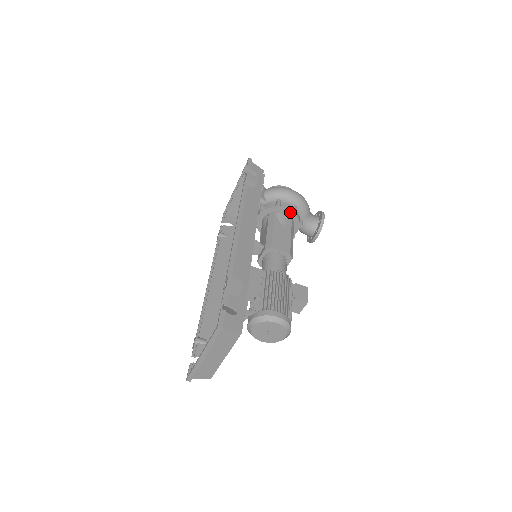
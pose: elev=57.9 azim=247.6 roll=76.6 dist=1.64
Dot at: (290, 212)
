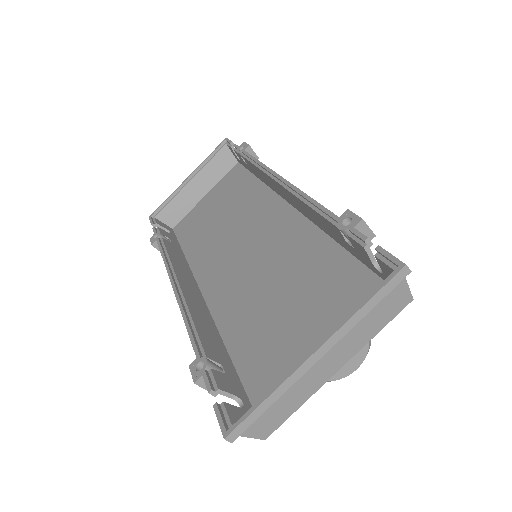
Dot at: occluded
